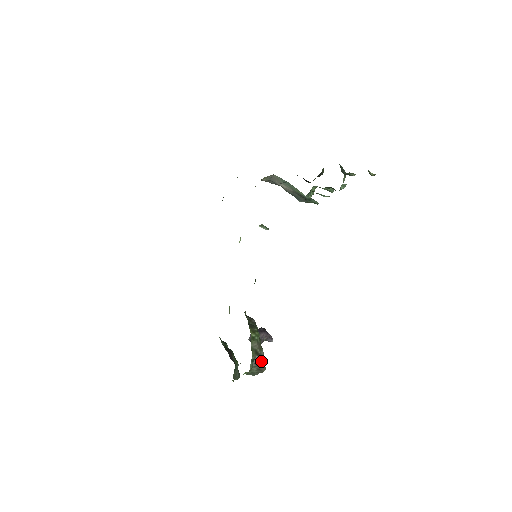
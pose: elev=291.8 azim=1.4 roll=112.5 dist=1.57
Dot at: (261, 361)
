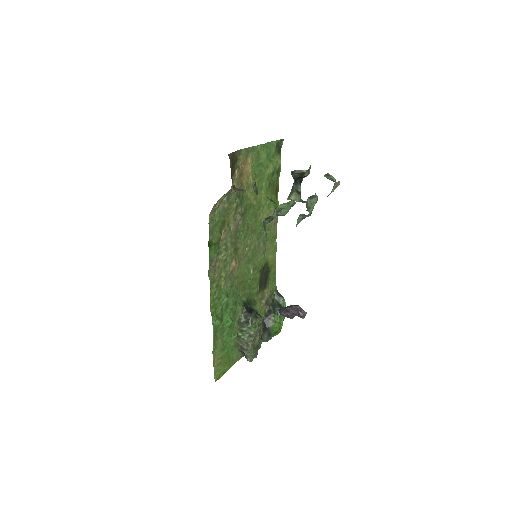
Dot at: (246, 355)
